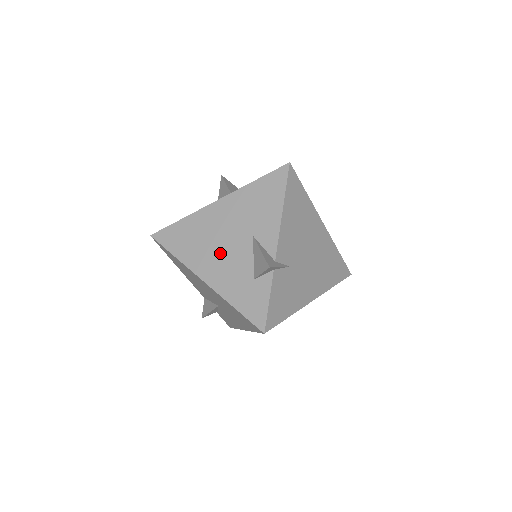
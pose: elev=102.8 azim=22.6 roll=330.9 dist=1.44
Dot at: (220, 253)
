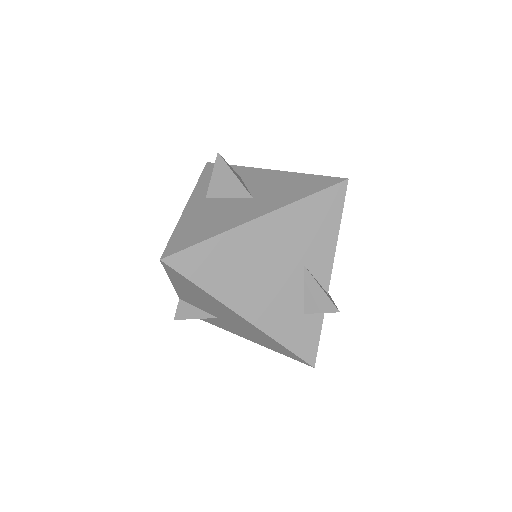
Dot at: (264, 285)
